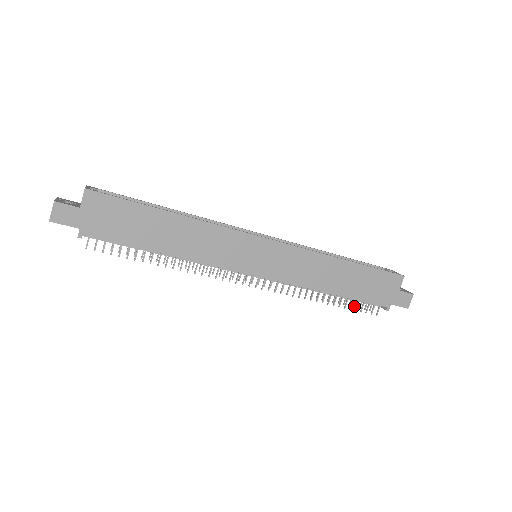
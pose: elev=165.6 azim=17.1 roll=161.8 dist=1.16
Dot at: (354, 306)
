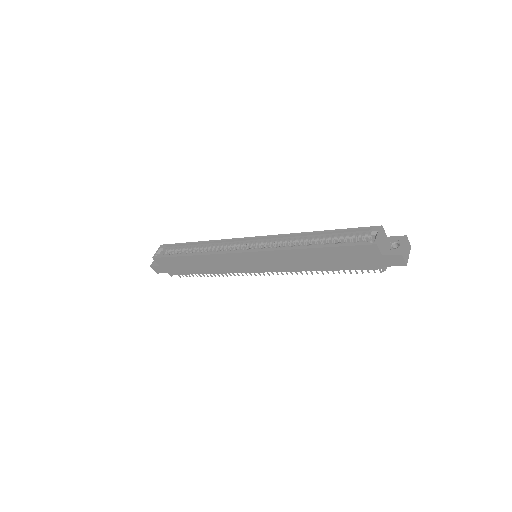
Dot at: occluded
